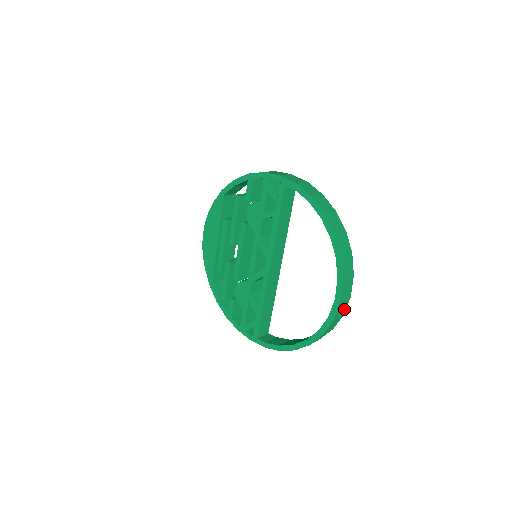
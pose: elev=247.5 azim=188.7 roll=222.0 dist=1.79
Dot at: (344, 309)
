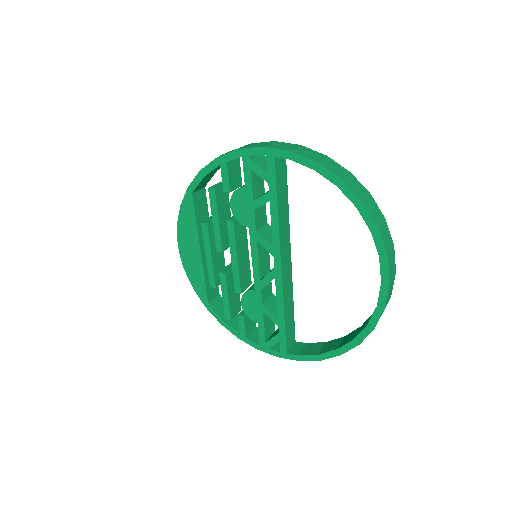
Dot at: (391, 289)
